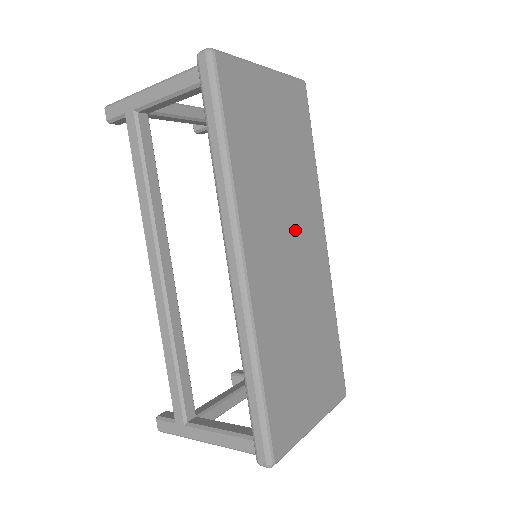
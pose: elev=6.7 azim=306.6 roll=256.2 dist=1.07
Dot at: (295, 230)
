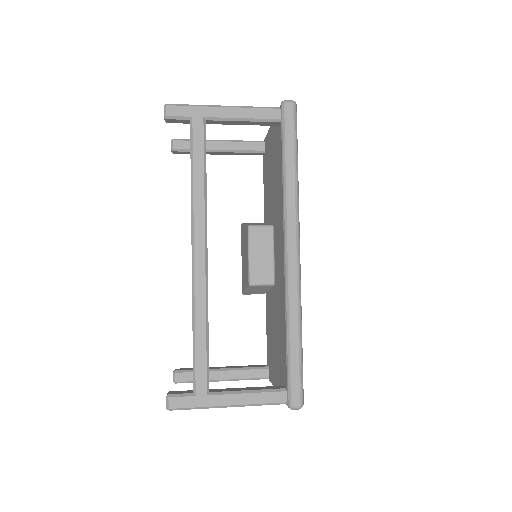
Dot at: occluded
